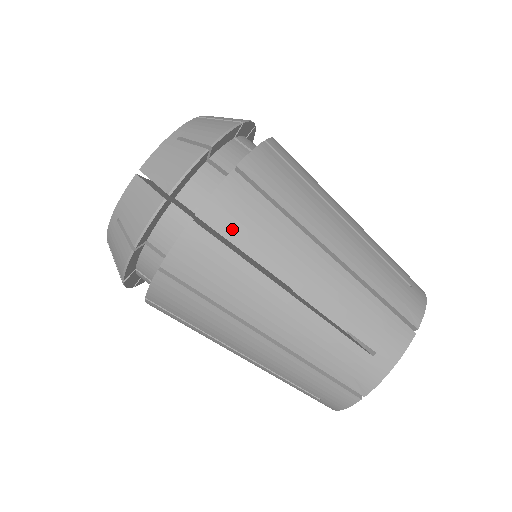
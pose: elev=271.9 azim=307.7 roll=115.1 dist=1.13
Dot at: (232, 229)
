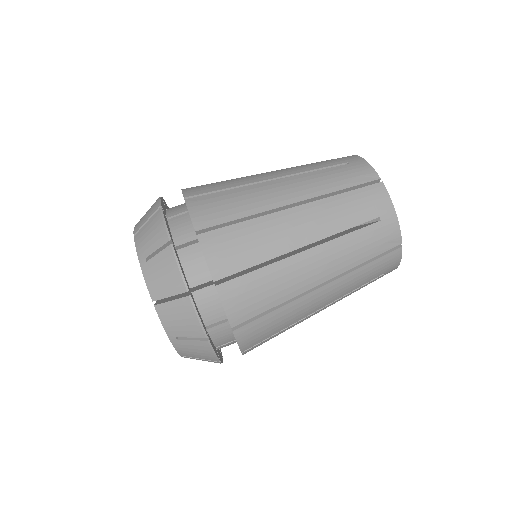
Dot at: (239, 262)
